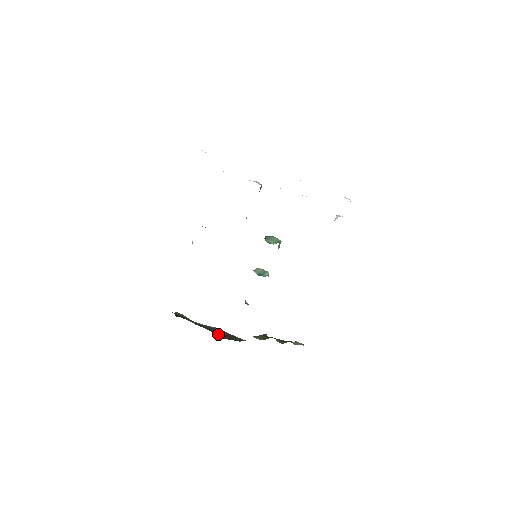
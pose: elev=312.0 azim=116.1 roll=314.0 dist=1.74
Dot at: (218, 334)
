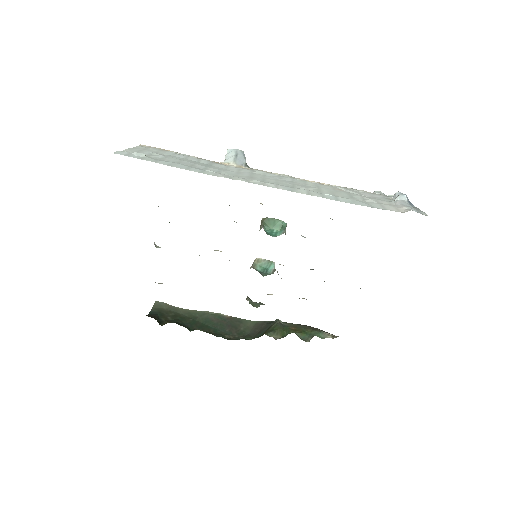
Dot at: (220, 331)
